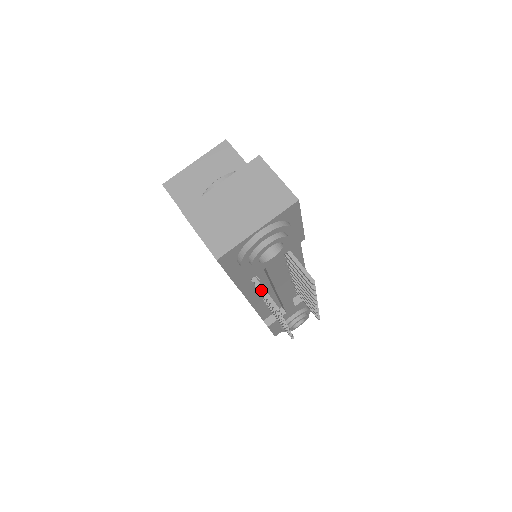
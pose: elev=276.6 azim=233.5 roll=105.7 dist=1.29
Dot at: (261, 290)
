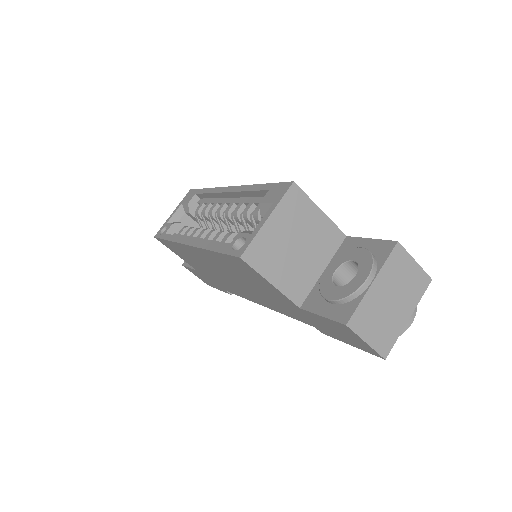
Dot at: occluded
